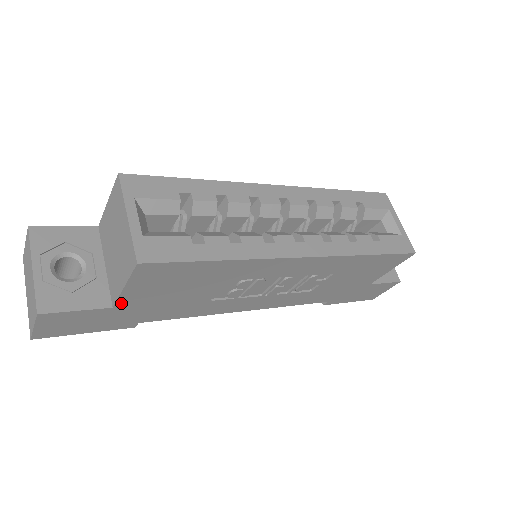
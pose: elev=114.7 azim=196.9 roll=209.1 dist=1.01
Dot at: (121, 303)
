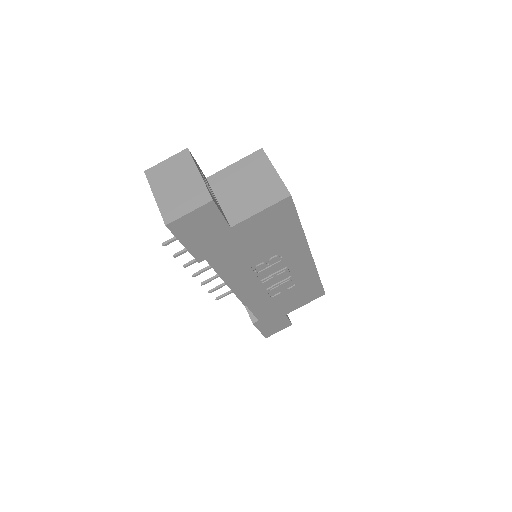
Dot at: (238, 227)
